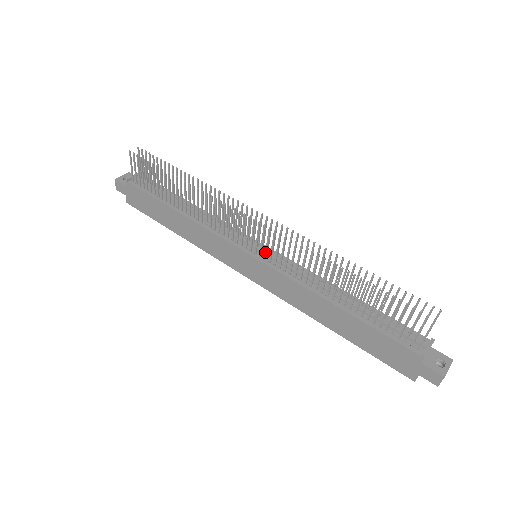
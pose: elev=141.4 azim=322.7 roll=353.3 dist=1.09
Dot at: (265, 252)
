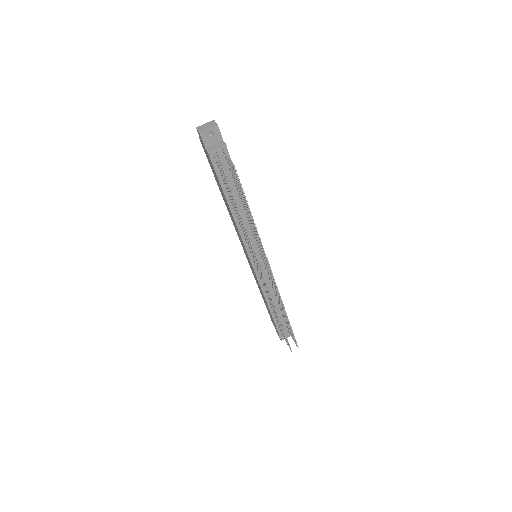
Dot at: (259, 273)
